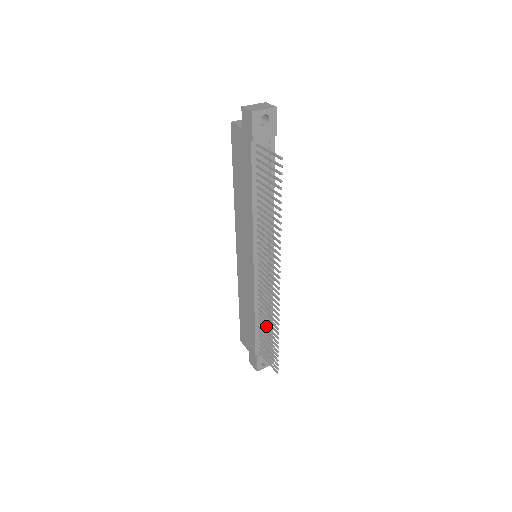
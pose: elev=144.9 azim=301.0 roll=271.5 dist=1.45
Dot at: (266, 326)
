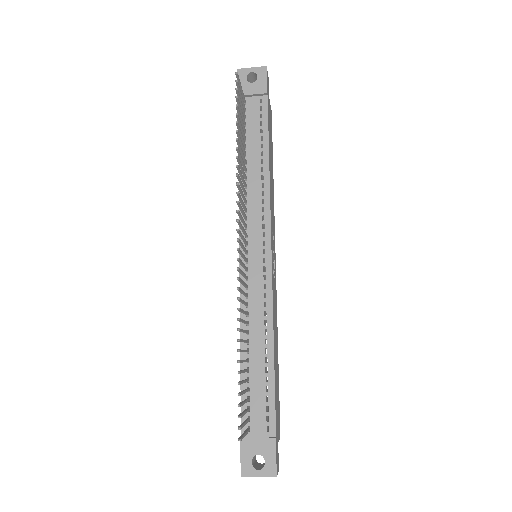
Dot at: occluded
